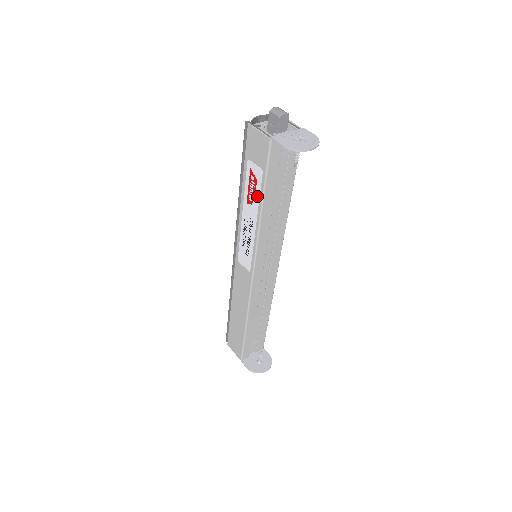
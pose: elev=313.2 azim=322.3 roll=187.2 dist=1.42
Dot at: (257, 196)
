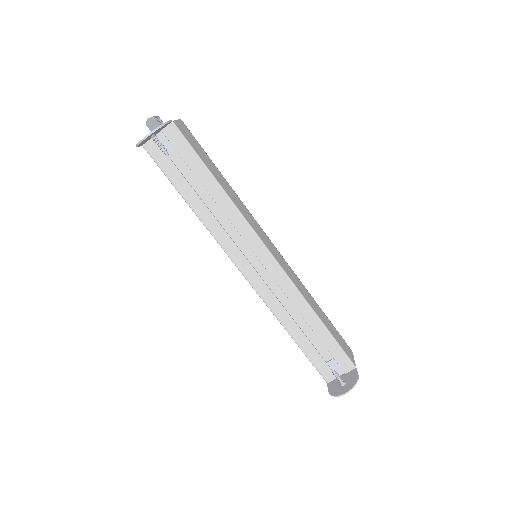
Dot at: occluded
